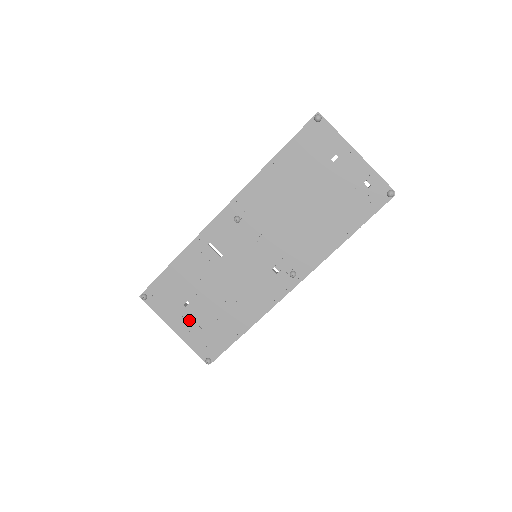
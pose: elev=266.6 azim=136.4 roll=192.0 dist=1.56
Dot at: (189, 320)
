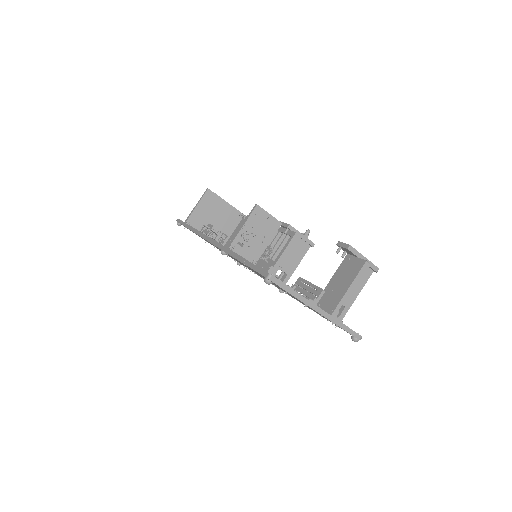
Dot at: occluded
